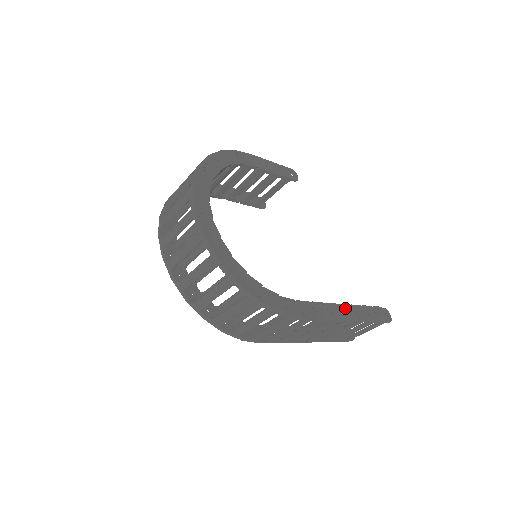
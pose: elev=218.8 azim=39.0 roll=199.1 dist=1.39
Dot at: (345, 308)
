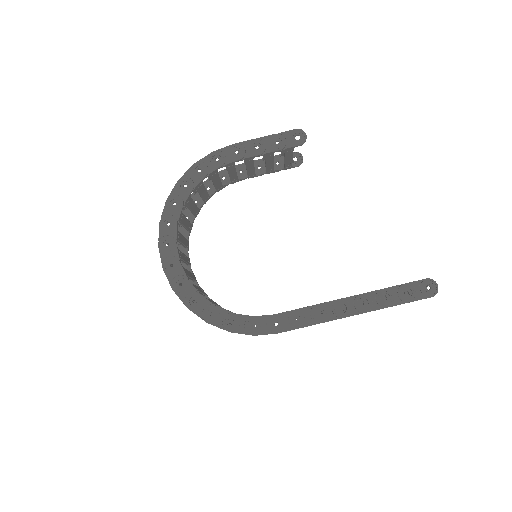
Dot at: (347, 302)
